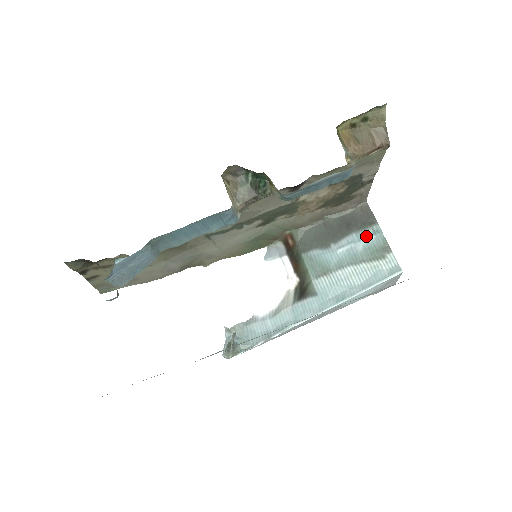
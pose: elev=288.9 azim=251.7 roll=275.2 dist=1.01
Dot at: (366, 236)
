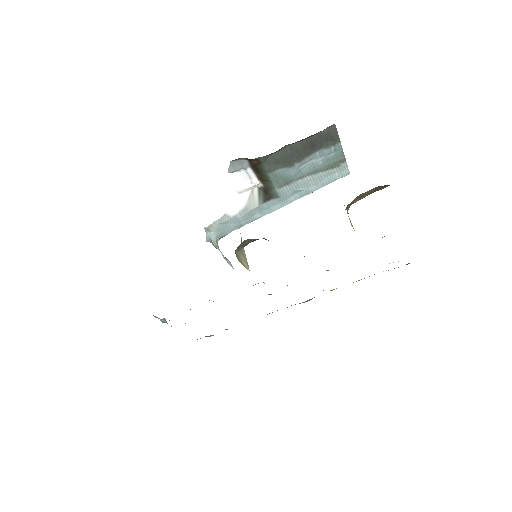
Dot at: (327, 154)
